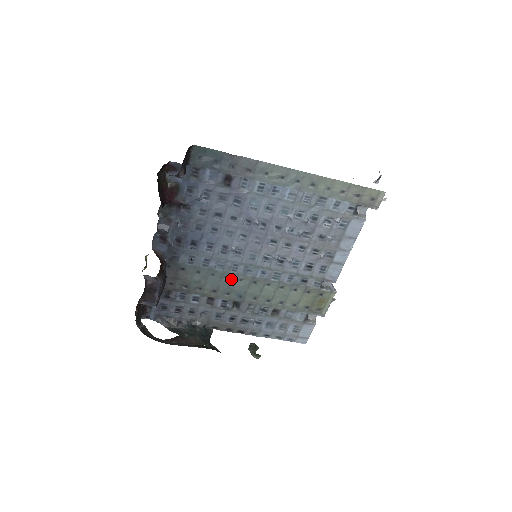
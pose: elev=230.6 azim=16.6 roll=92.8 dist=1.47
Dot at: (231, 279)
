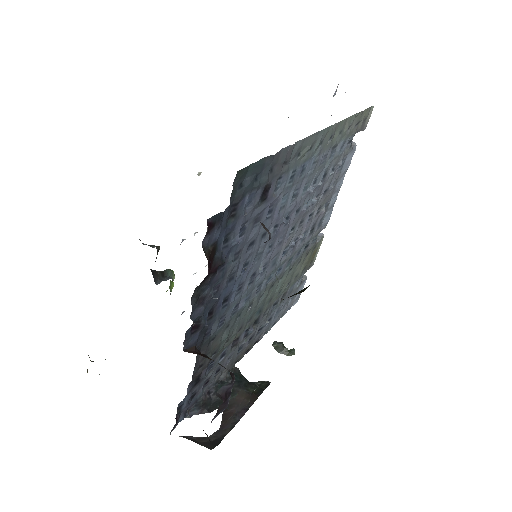
Dot at: (254, 303)
